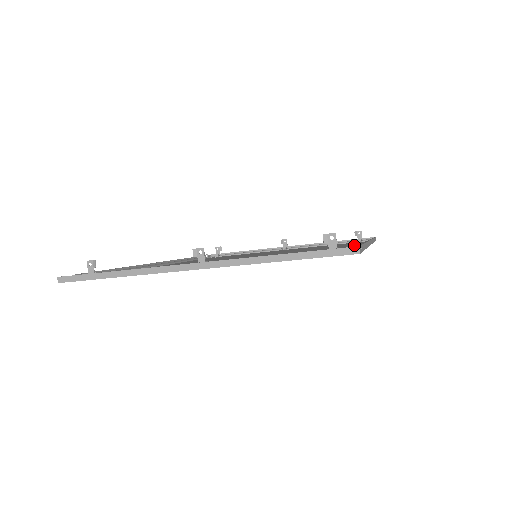
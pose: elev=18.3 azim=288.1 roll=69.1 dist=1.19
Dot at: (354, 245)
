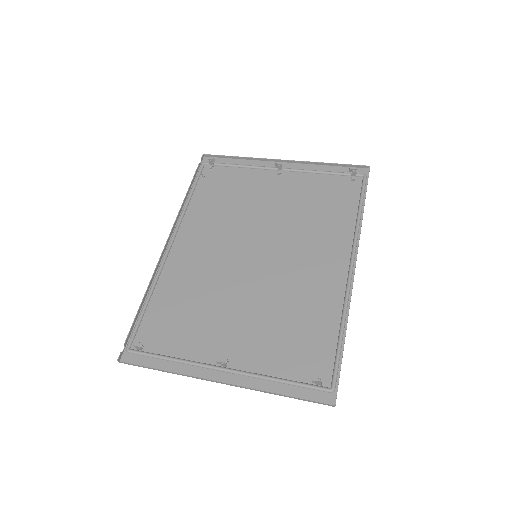
Dot at: (342, 258)
